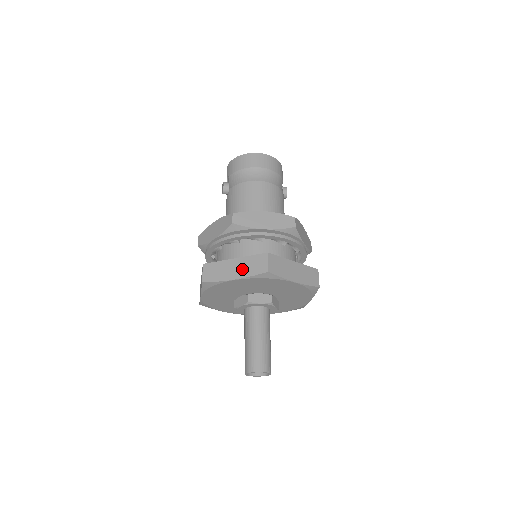
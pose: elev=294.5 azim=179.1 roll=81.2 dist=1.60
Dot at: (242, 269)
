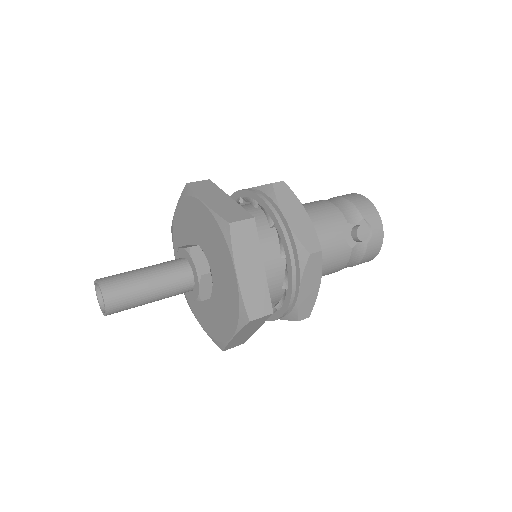
Dot at: occluded
